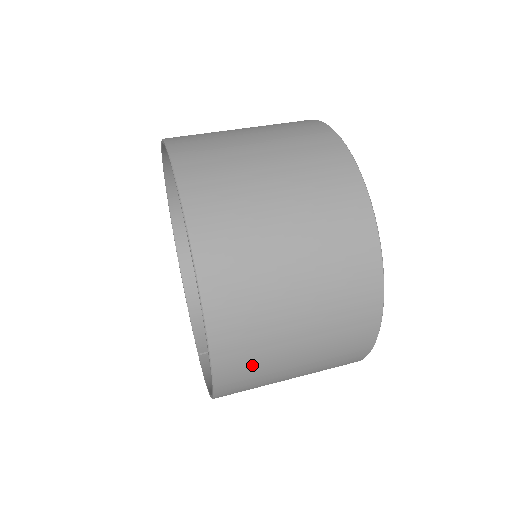
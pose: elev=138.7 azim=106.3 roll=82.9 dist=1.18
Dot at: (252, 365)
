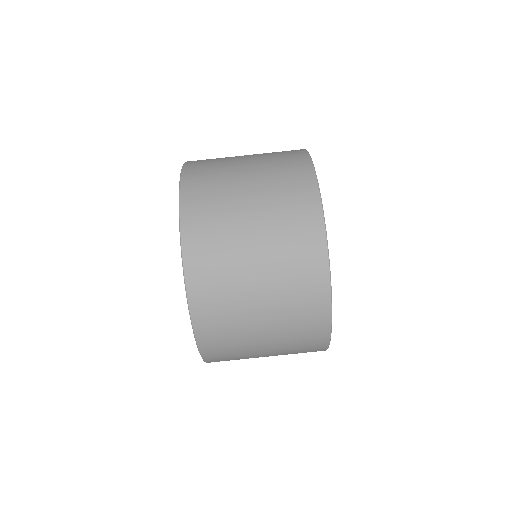
Dot at: occluded
